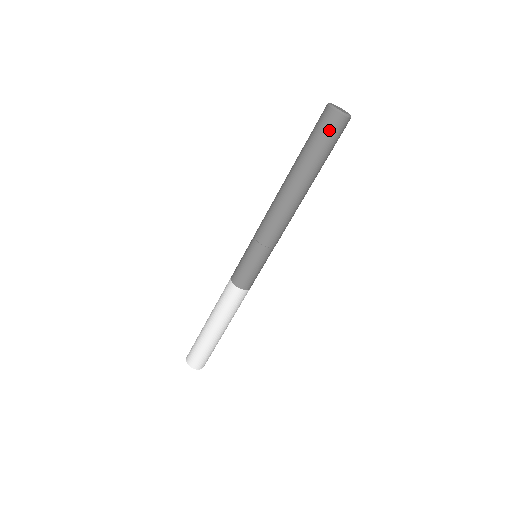
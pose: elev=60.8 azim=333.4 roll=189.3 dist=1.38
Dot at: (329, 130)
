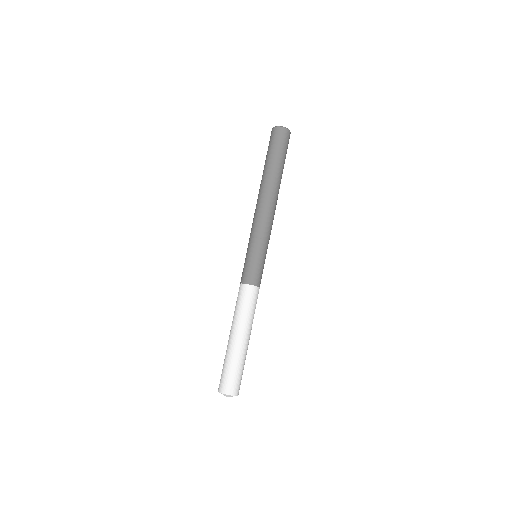
Dot at: (273, 139)
